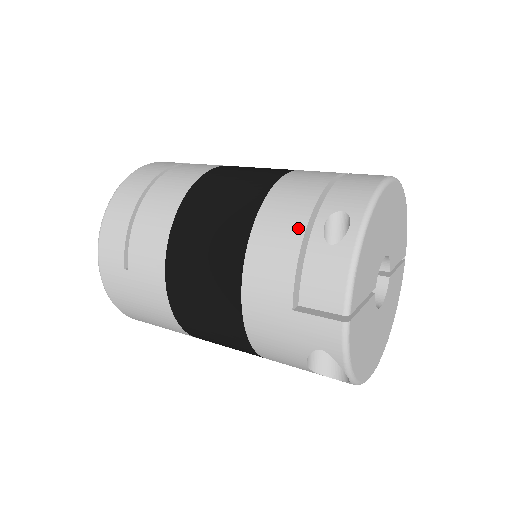
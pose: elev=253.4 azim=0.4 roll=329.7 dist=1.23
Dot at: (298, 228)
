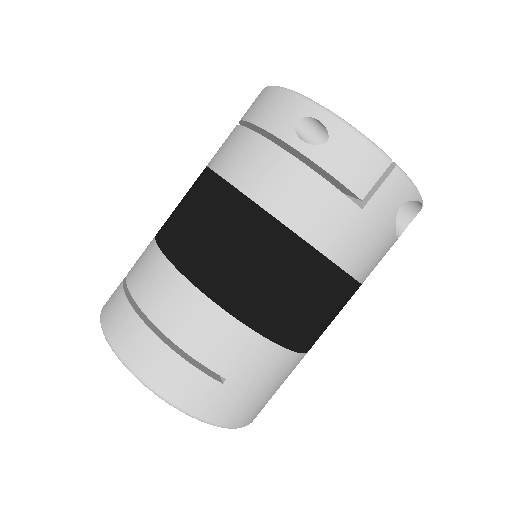
Dot at: (293, 166)
